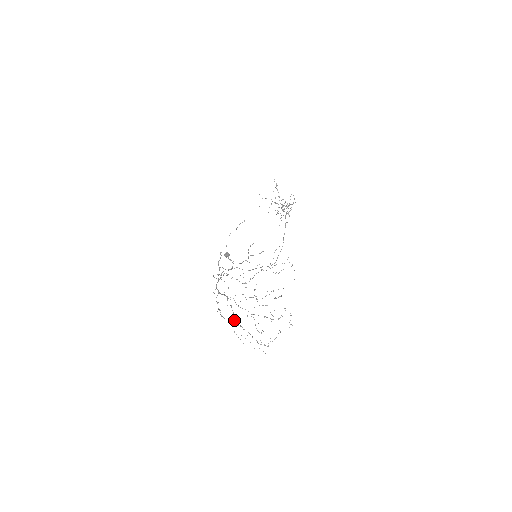
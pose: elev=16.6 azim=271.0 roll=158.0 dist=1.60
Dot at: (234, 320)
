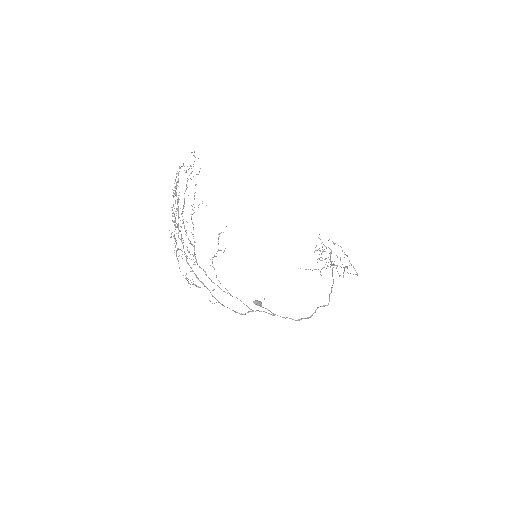
Dot at: (177, 250)
